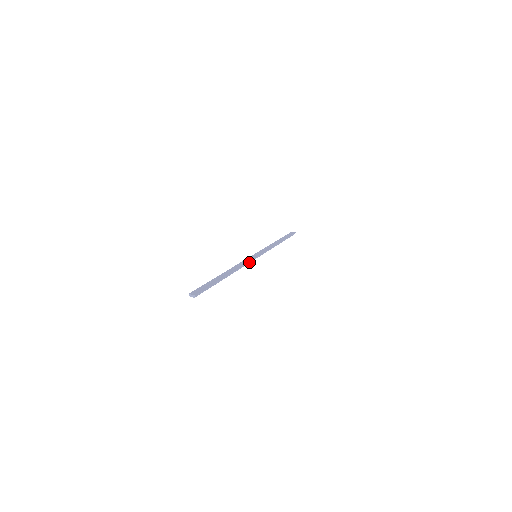
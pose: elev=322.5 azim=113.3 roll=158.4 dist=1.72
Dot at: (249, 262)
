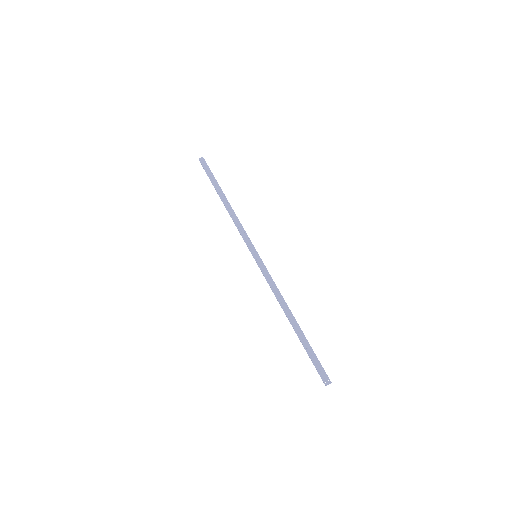
Dot at: (269, 275)
